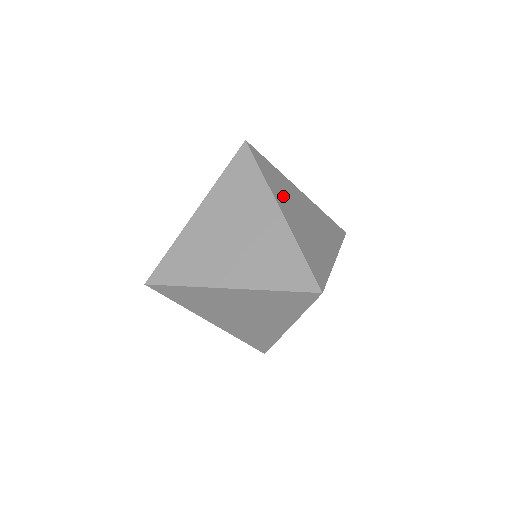
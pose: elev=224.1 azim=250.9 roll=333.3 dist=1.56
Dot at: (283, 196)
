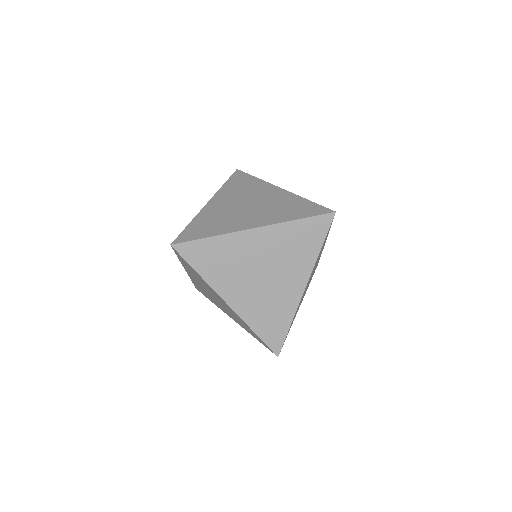
Dot at: occluded
